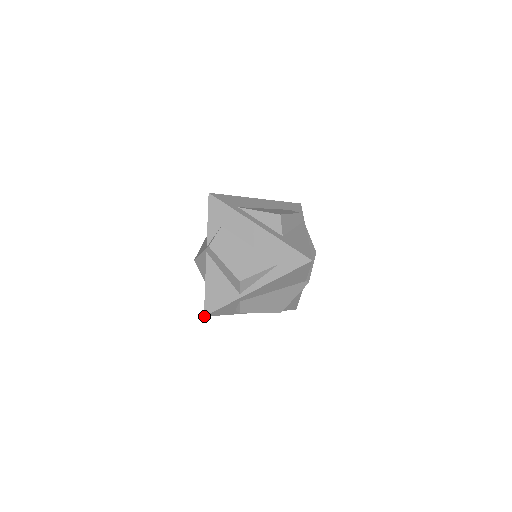
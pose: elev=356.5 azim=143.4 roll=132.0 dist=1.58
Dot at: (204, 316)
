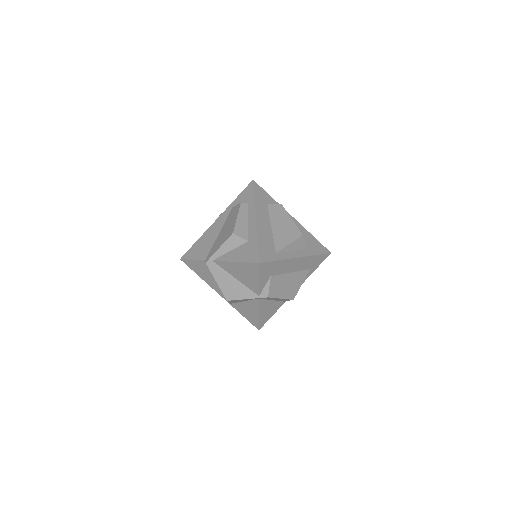
Dot at: occluded
